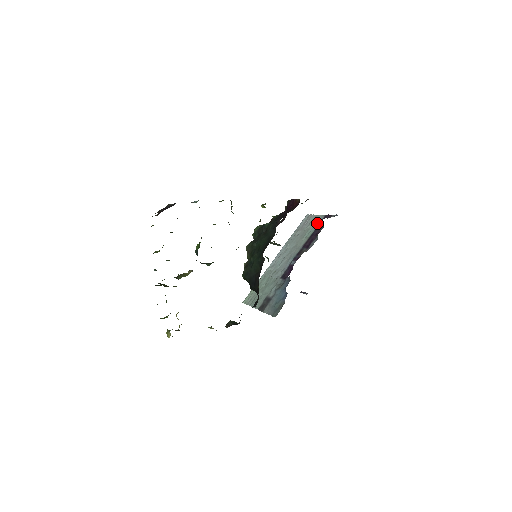
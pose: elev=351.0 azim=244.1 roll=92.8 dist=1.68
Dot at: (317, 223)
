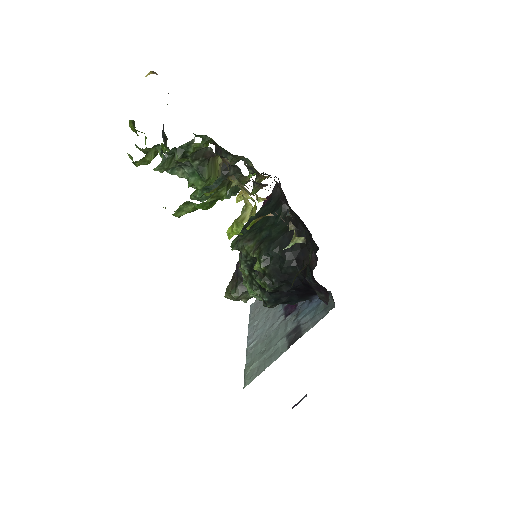
Dot at: occluded
